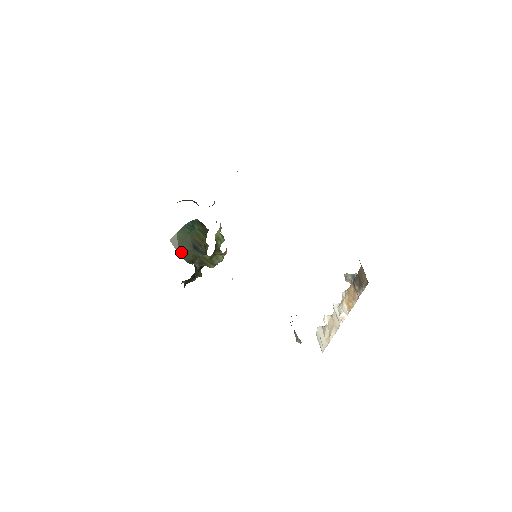
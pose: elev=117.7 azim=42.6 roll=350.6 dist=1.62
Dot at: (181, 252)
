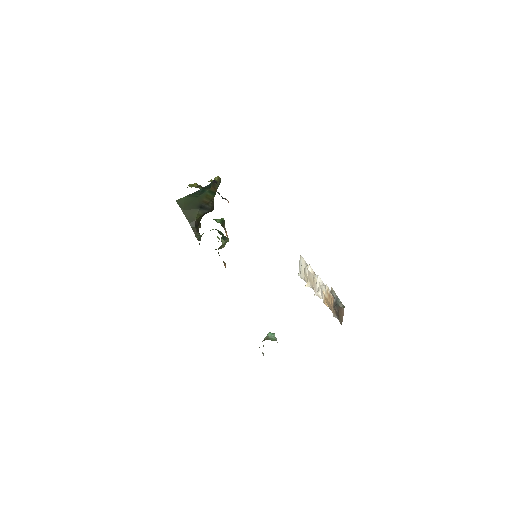
Dot at: (186, 212)
